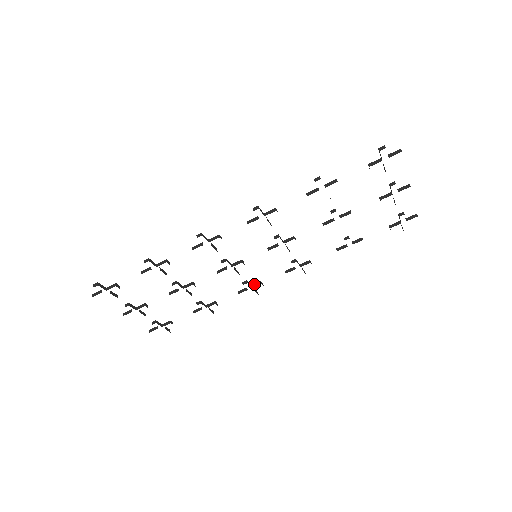
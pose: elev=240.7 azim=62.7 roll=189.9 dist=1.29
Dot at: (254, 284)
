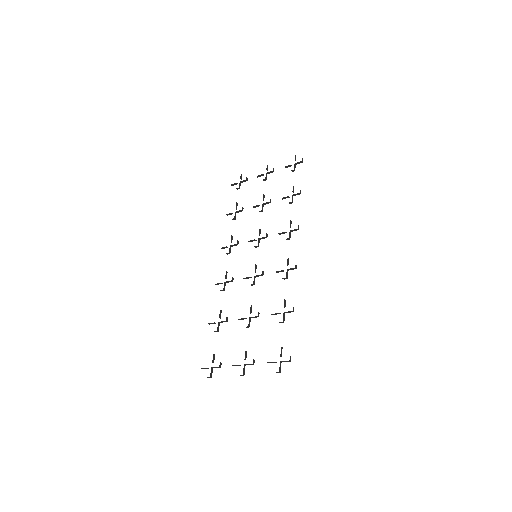
Dot at: occluded
